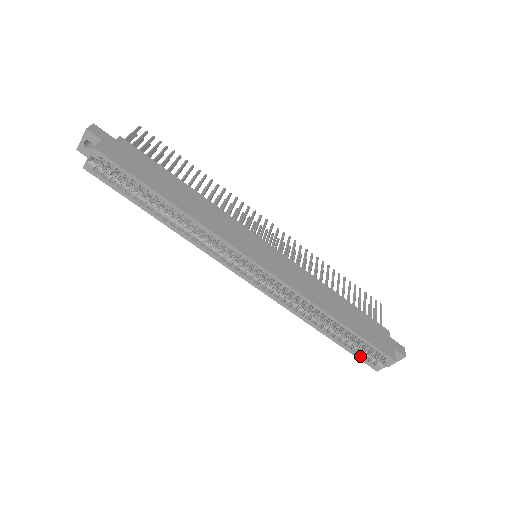
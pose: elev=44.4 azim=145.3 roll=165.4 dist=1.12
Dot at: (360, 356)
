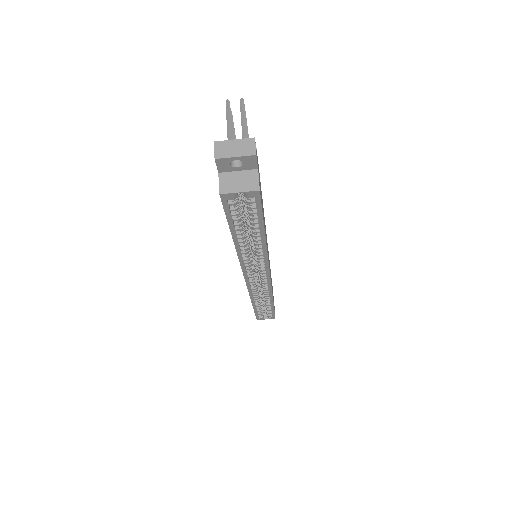
Dot at: (258, 315)
